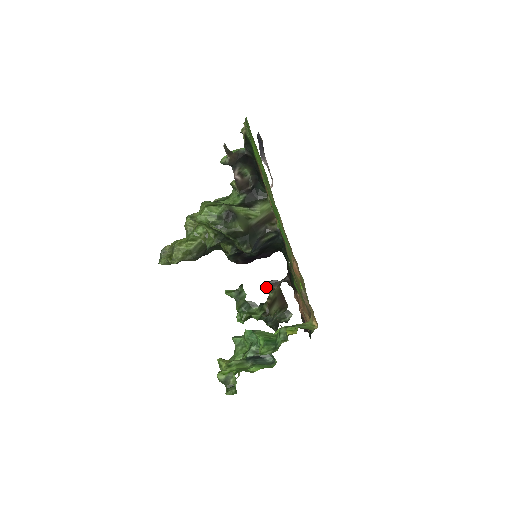
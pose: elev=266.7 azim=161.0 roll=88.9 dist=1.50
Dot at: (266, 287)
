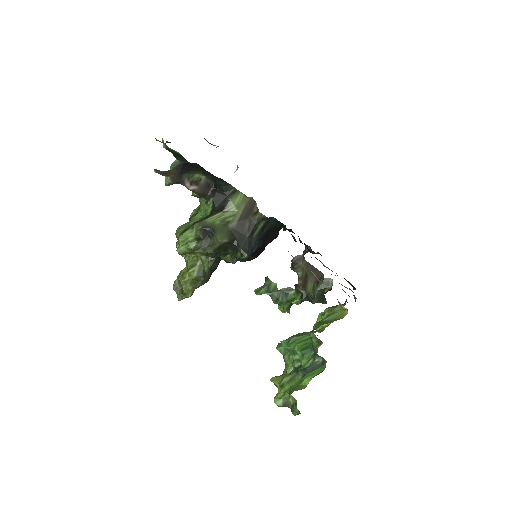
Dot at: (291, 268)
